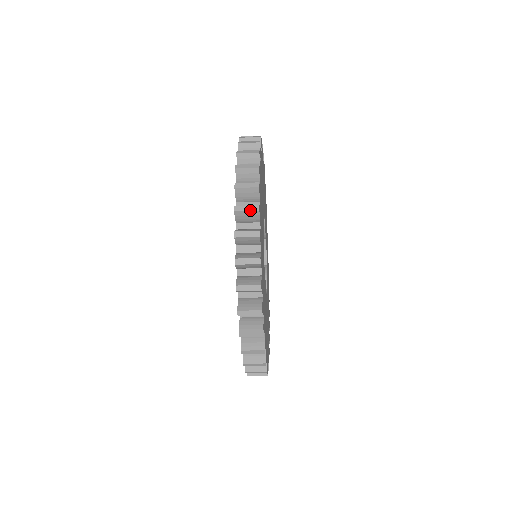
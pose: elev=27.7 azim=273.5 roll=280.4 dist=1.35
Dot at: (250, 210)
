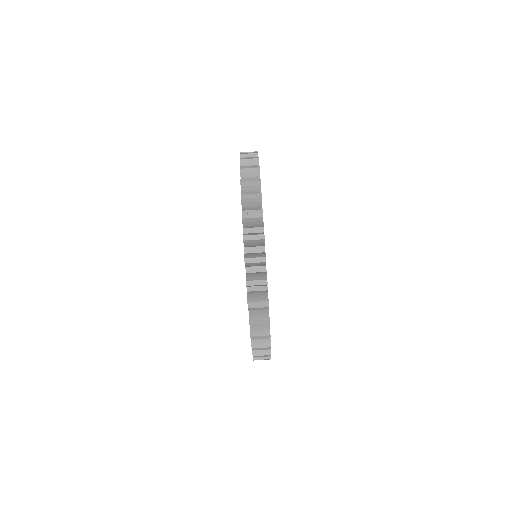
Dot at: occluded
